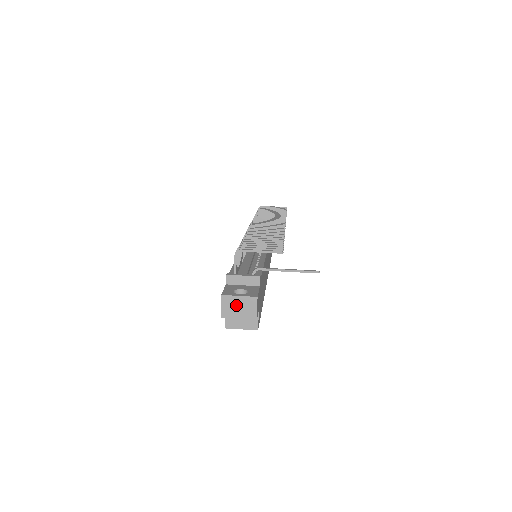
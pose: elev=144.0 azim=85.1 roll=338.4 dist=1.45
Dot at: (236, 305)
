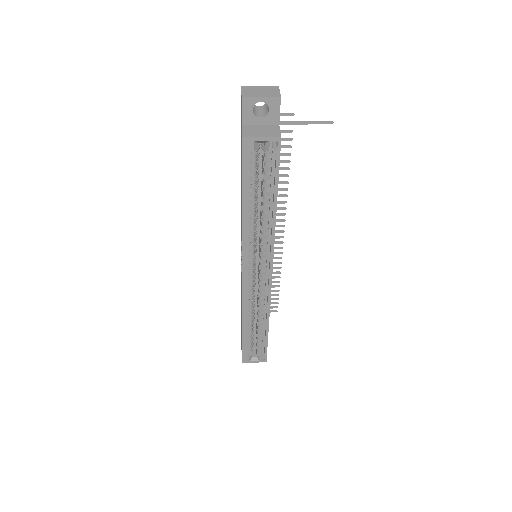
Dot at: (257, 90)
